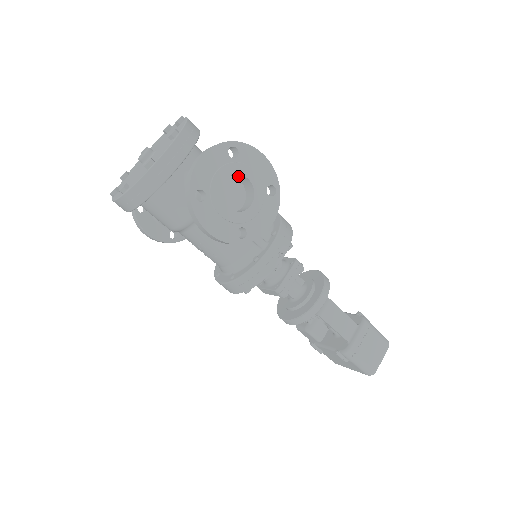
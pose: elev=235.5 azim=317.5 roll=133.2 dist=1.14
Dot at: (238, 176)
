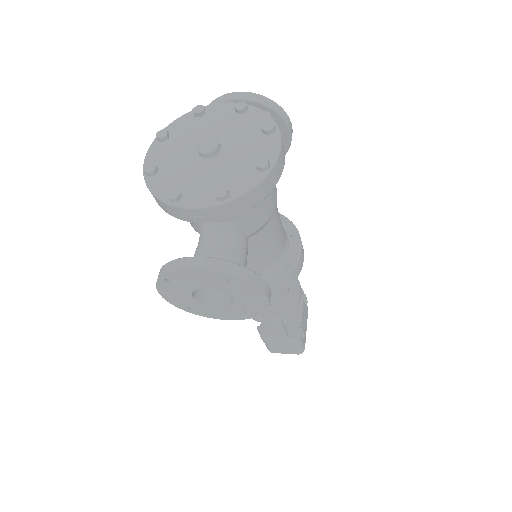
Dot at: occluded
